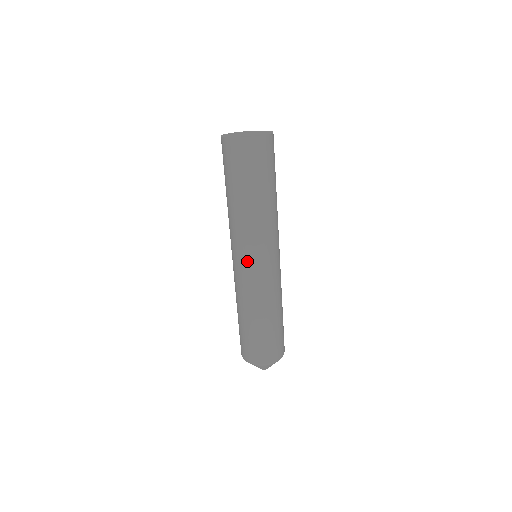
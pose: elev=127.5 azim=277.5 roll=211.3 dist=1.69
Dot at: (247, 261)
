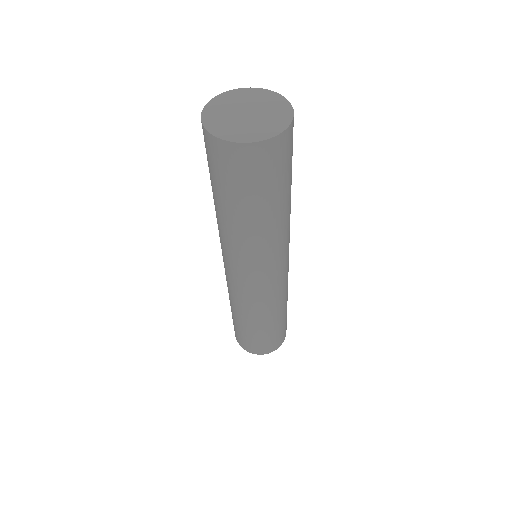
Dot at: (250, 279)
